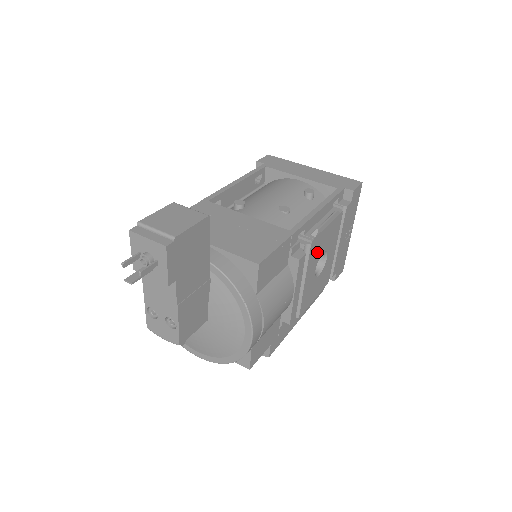
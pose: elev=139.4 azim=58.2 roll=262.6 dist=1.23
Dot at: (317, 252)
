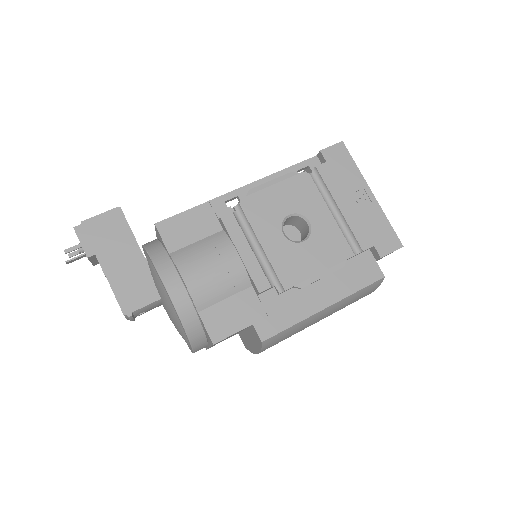
Dot at: (268, 213)
